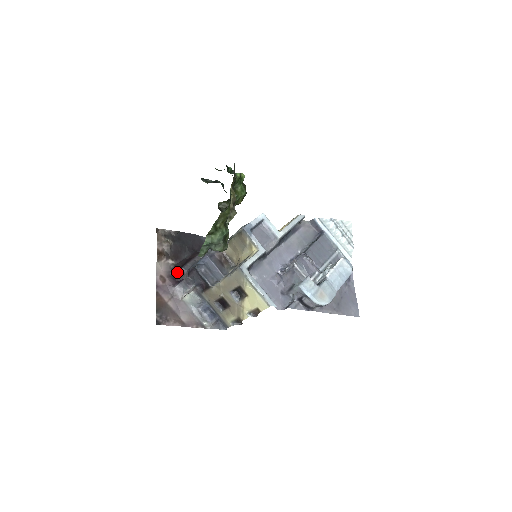
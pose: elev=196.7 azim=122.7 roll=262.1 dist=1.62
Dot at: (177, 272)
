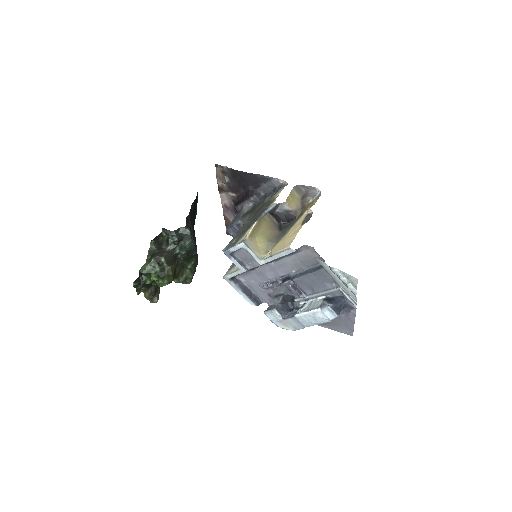
Dot at: occluded
